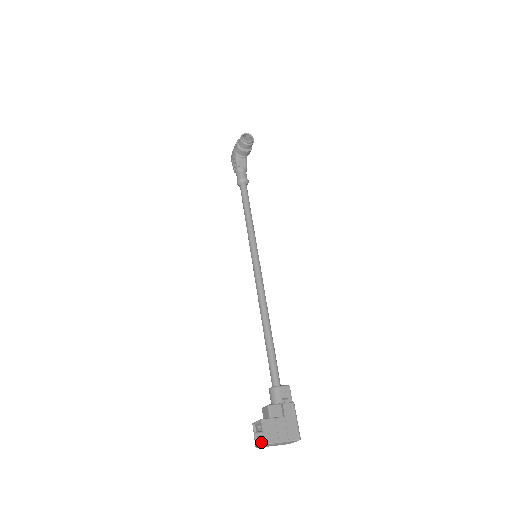
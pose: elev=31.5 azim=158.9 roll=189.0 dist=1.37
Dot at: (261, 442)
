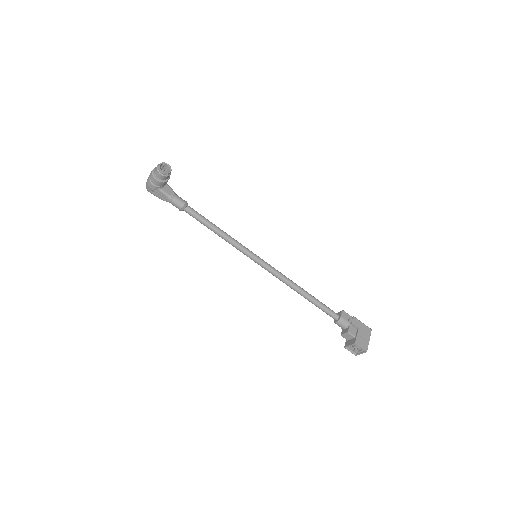
Dot at: (360, 351)
